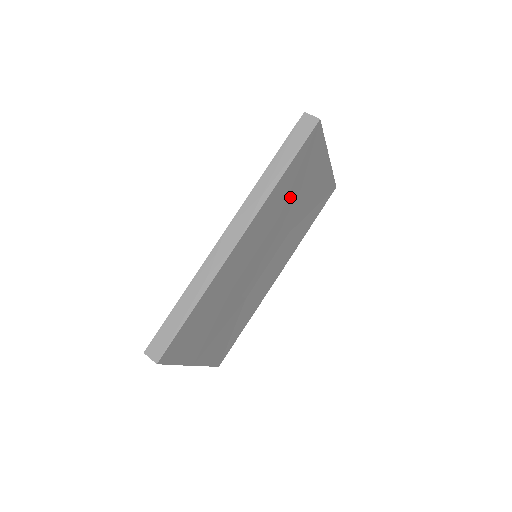
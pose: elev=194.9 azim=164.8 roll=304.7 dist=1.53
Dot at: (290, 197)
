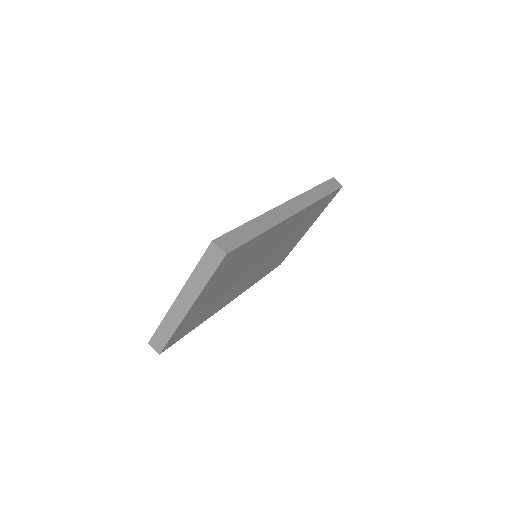
Dot at: (301, 225)
